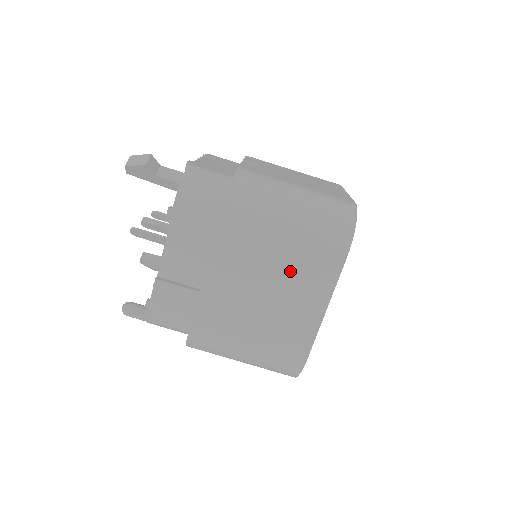
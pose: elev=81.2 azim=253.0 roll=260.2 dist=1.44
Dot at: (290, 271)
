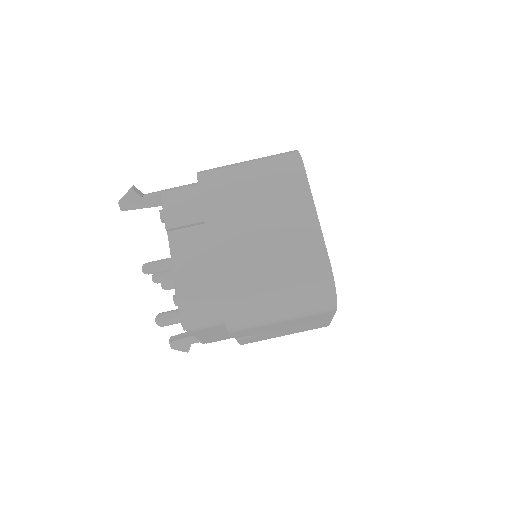
Dot at: (270, 198)
